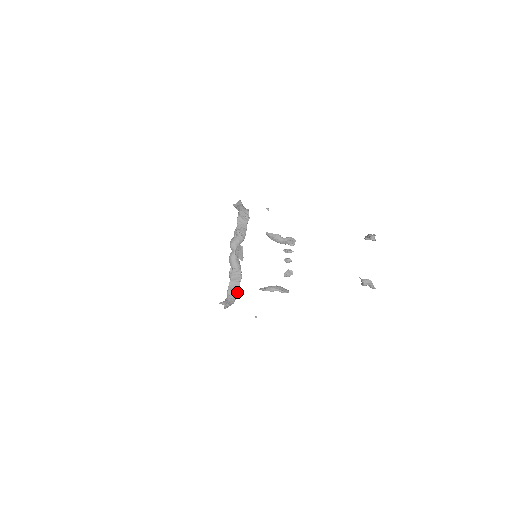
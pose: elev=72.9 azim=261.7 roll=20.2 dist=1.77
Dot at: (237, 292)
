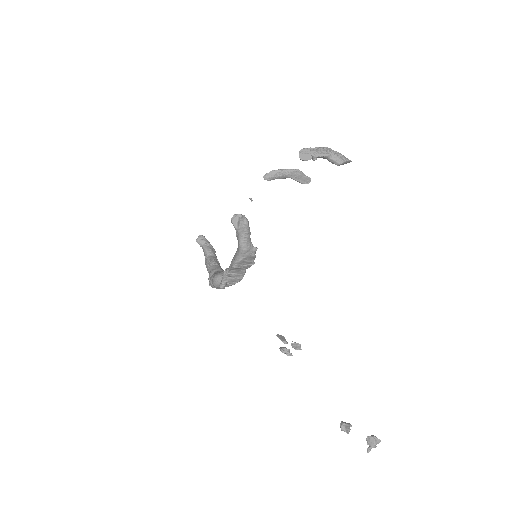
Dot at: occluded
